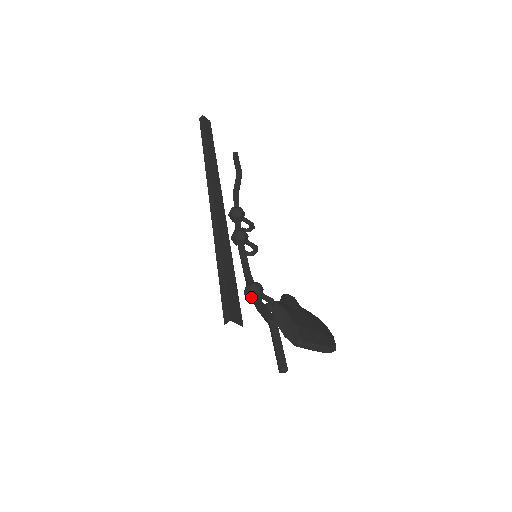
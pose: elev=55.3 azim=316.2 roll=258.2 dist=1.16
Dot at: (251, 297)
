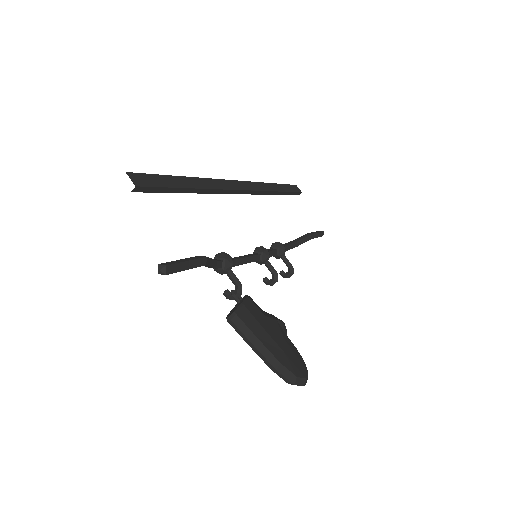
Dot at: occluded
